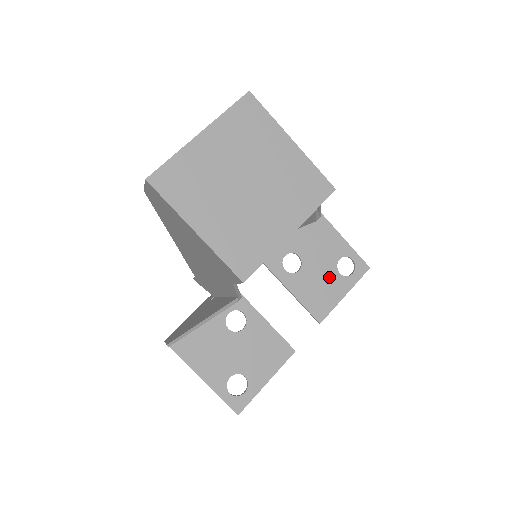
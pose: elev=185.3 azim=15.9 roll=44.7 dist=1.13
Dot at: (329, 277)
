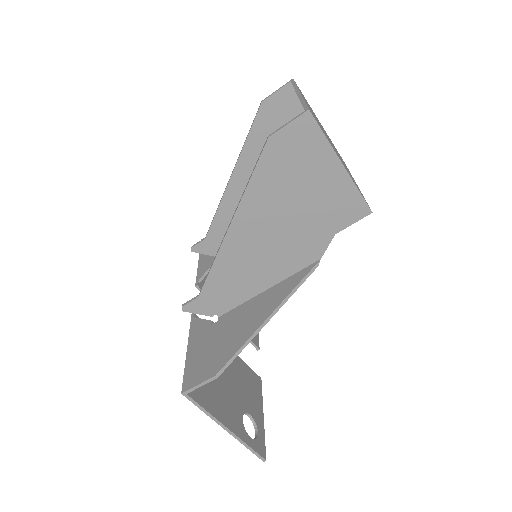
Dot at: occluded
